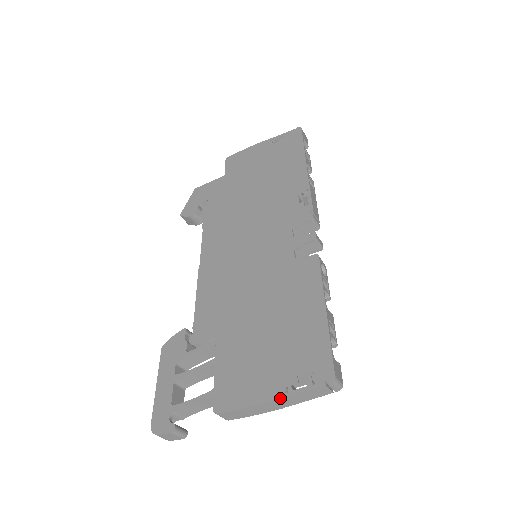
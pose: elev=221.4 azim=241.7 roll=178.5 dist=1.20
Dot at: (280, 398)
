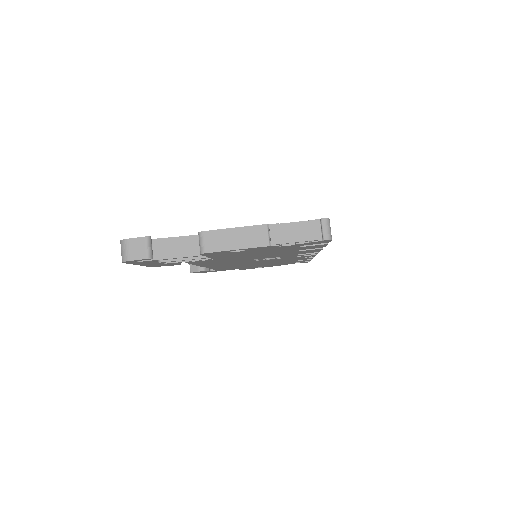
Dot at: (273, 224)
